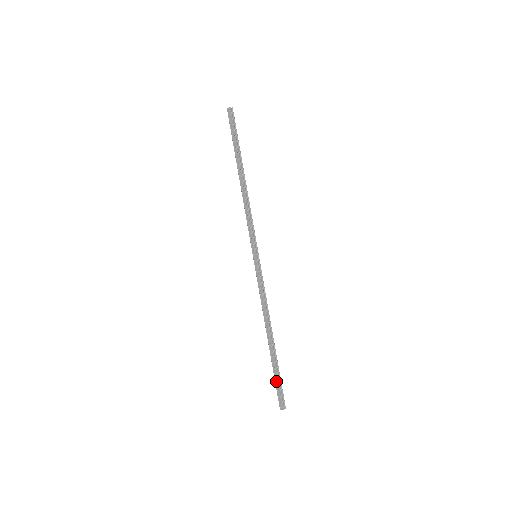
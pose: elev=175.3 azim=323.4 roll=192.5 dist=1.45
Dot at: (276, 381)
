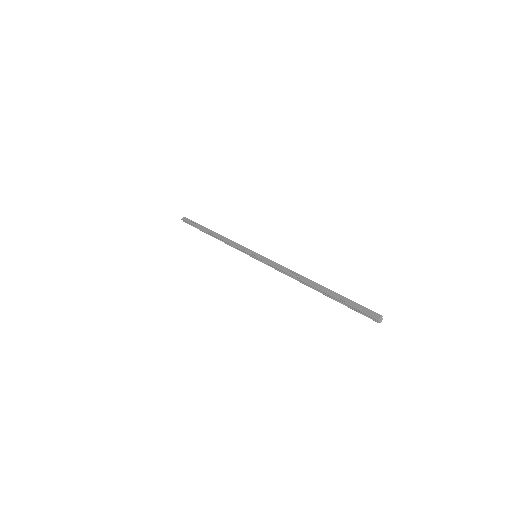
Dot at: (350, 304)
